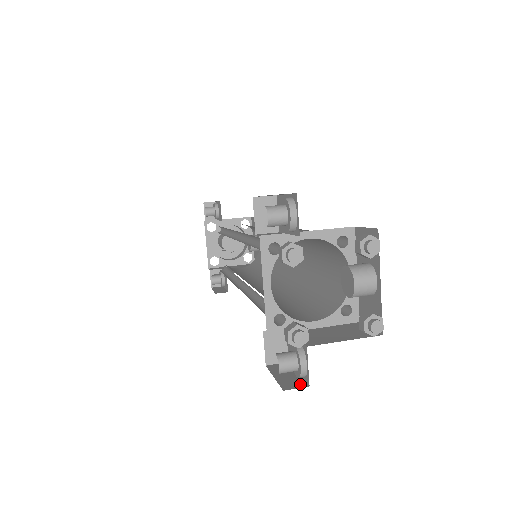
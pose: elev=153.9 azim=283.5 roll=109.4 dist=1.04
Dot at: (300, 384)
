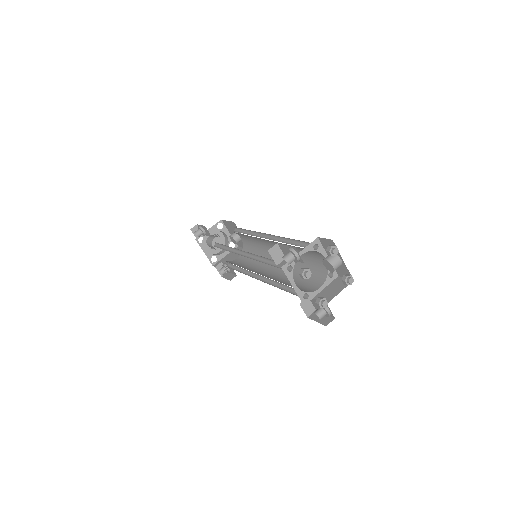
Dot at: (330, 319)
